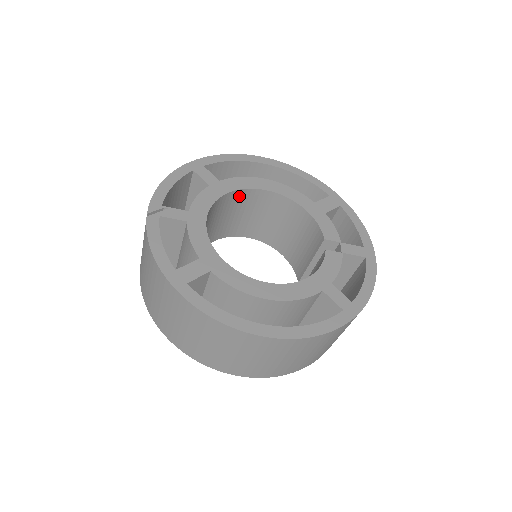
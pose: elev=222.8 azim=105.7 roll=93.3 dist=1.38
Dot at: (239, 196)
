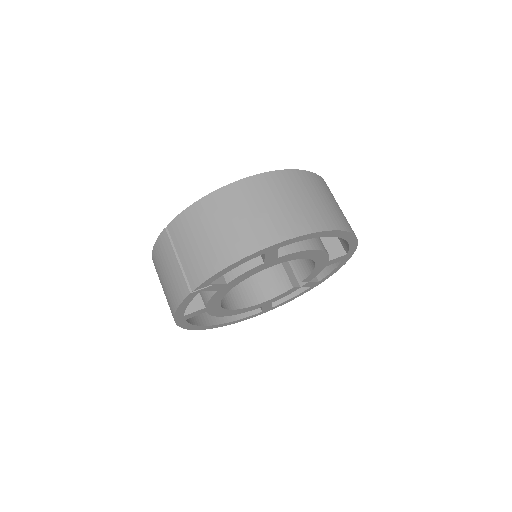
Dot at: occluded
